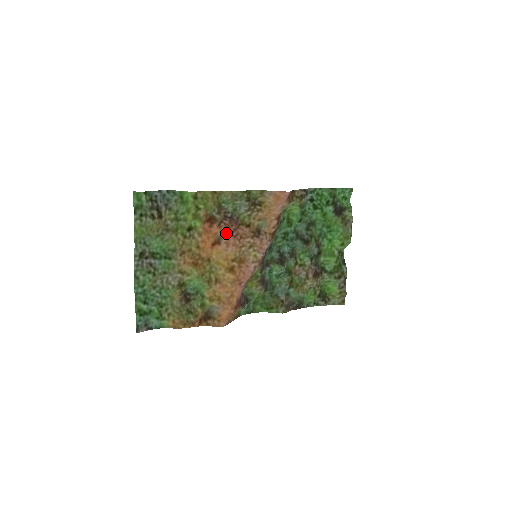
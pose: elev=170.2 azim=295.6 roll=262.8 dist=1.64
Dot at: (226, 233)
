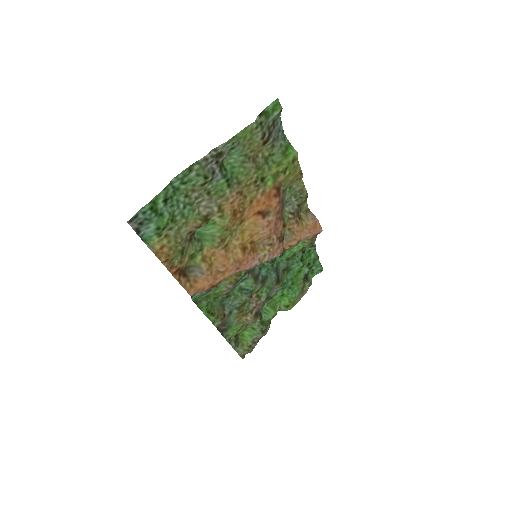
Dot at: (276, 214)
